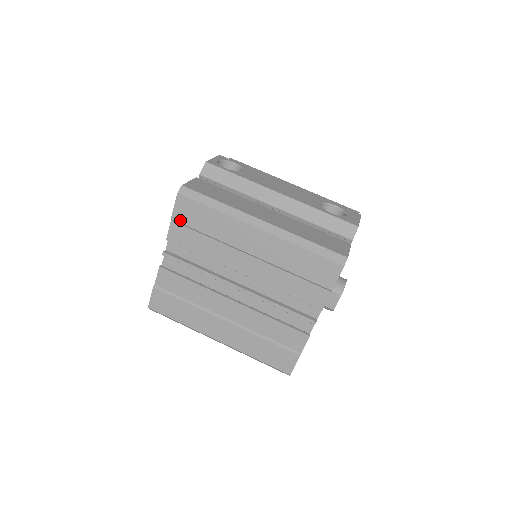
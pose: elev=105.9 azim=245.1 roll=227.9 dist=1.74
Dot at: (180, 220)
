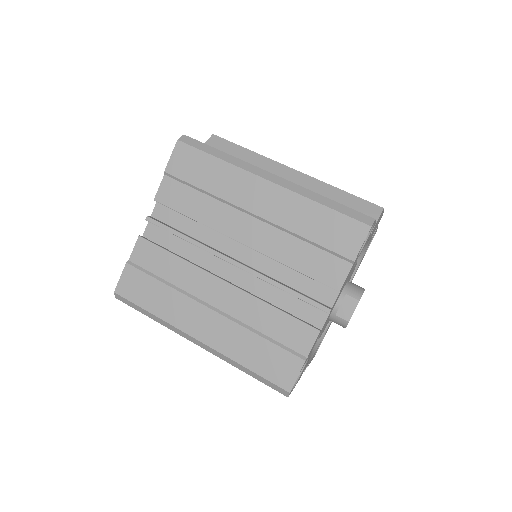
Dot at: (175, 173)
